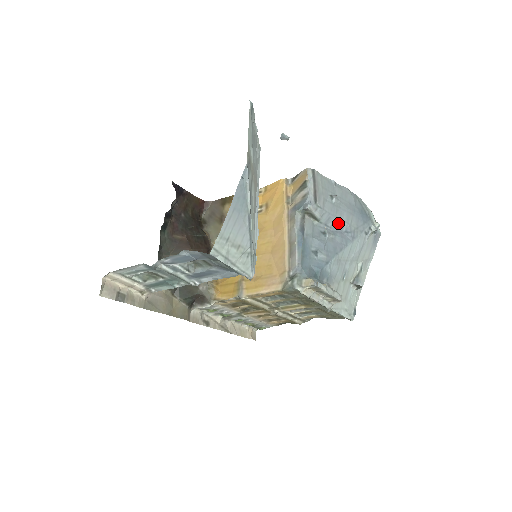
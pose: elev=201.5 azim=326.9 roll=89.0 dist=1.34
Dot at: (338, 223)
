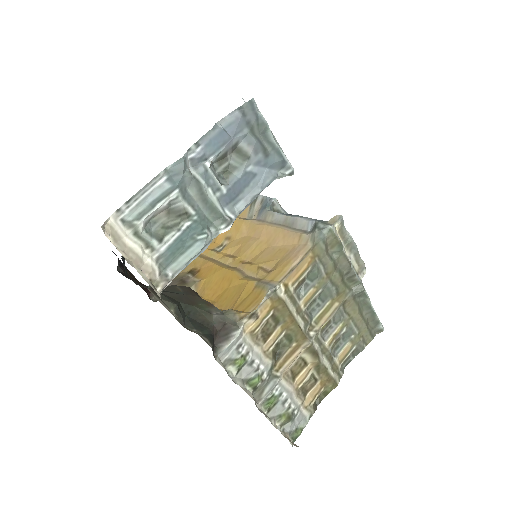
Dot at: occluded
